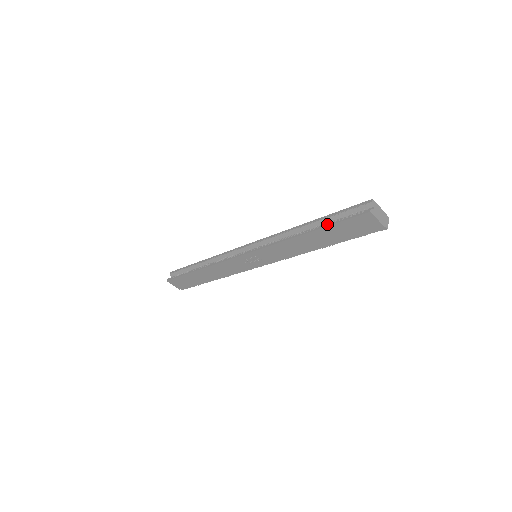
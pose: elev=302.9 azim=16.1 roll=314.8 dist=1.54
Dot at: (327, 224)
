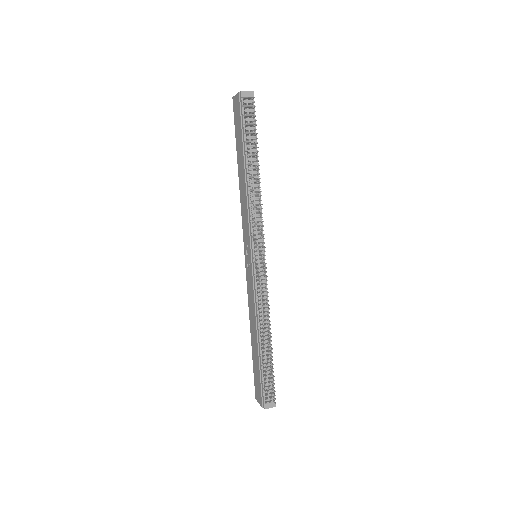
Dot at: occluded
